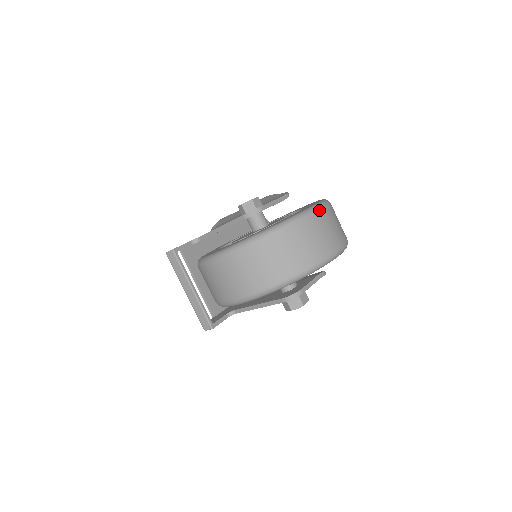
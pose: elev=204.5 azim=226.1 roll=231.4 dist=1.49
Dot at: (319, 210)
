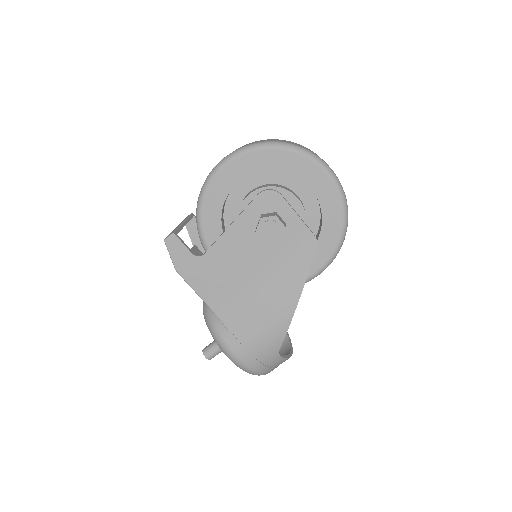
Dot at: occluded
